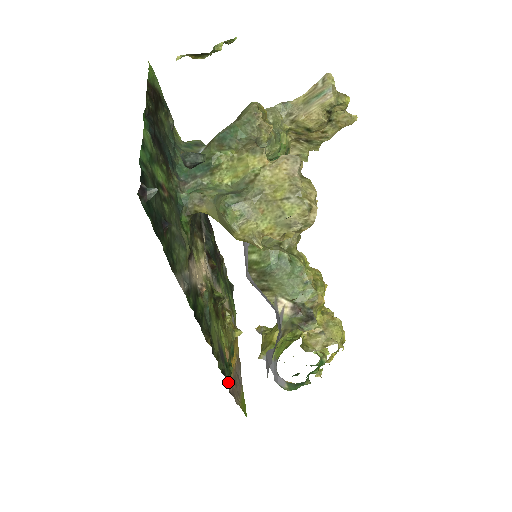
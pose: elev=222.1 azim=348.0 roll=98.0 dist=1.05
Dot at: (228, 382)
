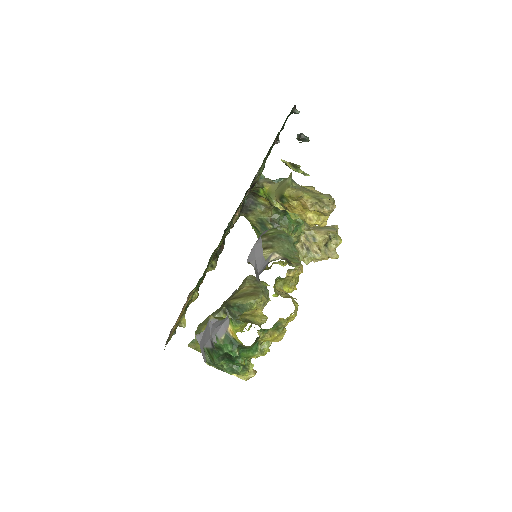
Dot at: (198, 282)
